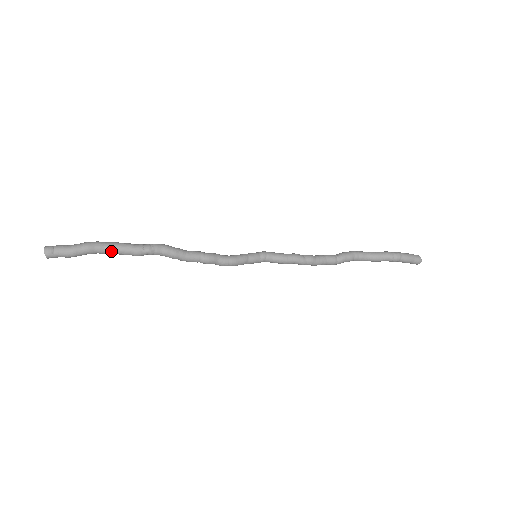
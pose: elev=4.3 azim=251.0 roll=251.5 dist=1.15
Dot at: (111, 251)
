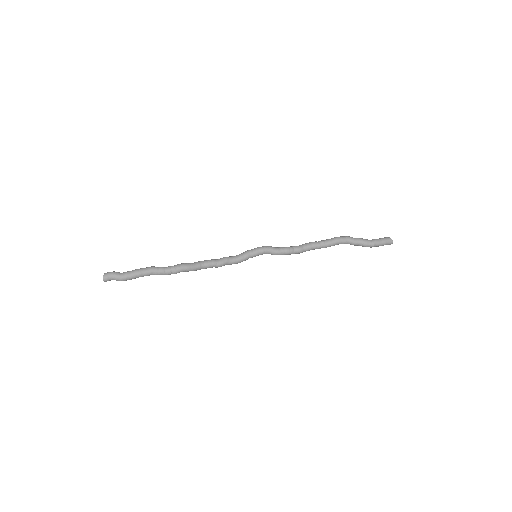
Dot at: occluded
